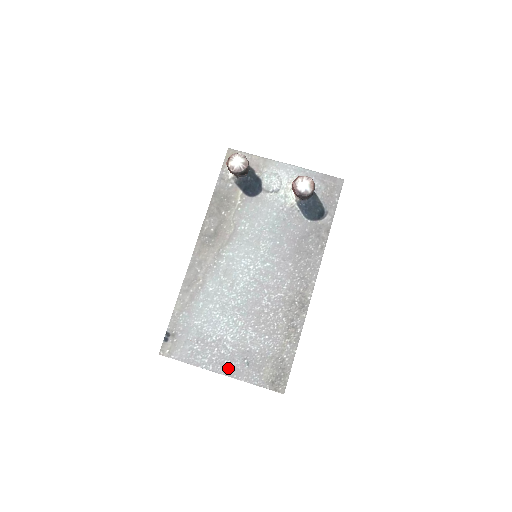
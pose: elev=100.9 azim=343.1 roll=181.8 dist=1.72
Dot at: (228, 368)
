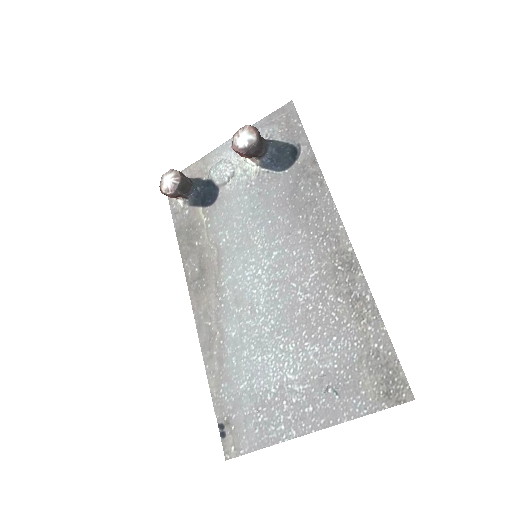
Dot at: (315, 417)
